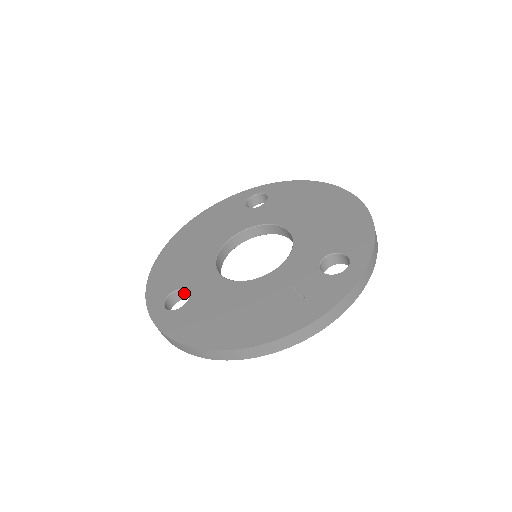
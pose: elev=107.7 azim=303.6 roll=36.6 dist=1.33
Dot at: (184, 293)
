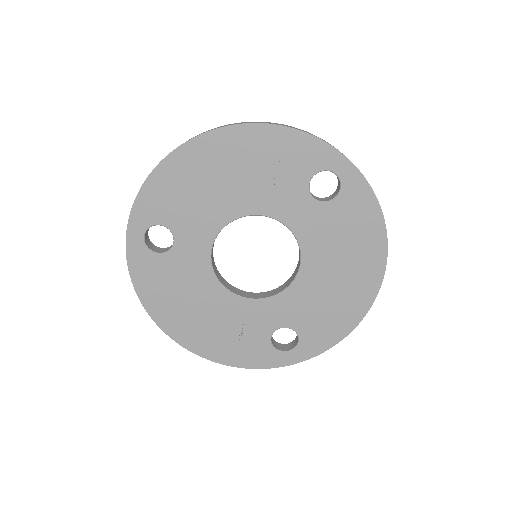
Dot at: (172, 229)
